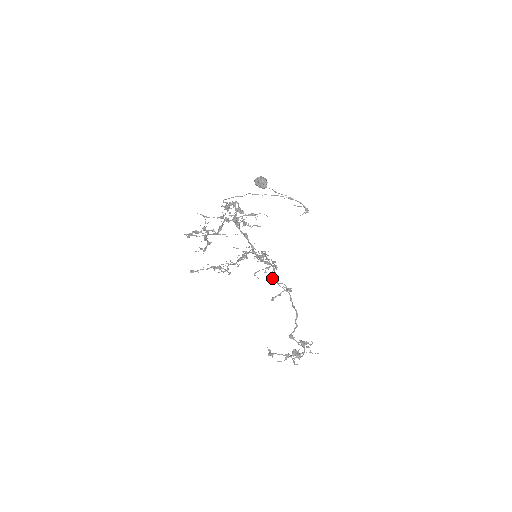
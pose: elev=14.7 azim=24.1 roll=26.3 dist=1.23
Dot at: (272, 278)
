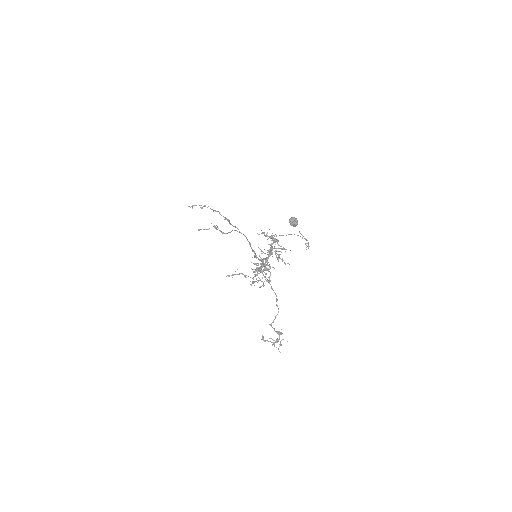
Dot at: (270, 284)
